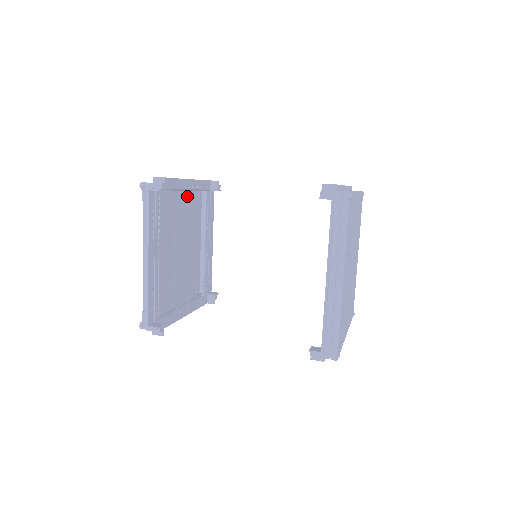
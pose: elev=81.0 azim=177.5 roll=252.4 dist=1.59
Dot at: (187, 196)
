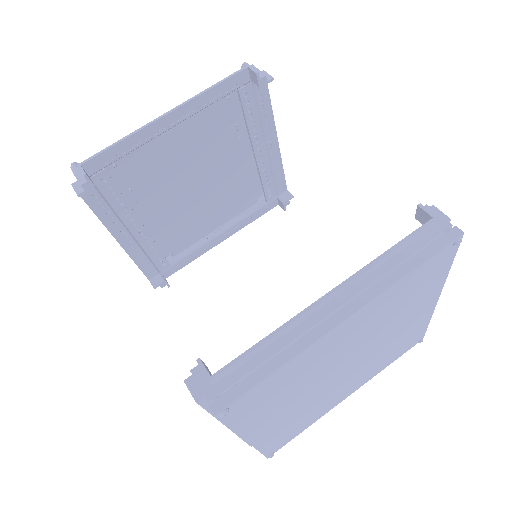
Dot at: (191, 119)
